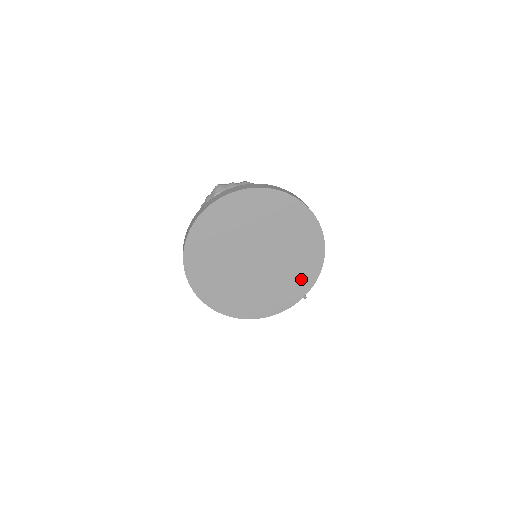
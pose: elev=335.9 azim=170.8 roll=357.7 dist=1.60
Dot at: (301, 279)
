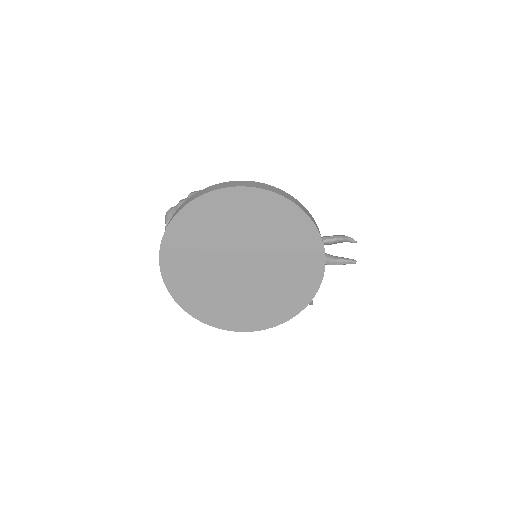
Dot at: (306, 264)
